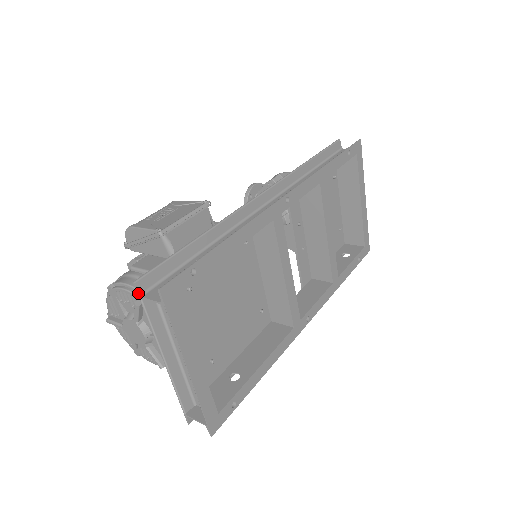
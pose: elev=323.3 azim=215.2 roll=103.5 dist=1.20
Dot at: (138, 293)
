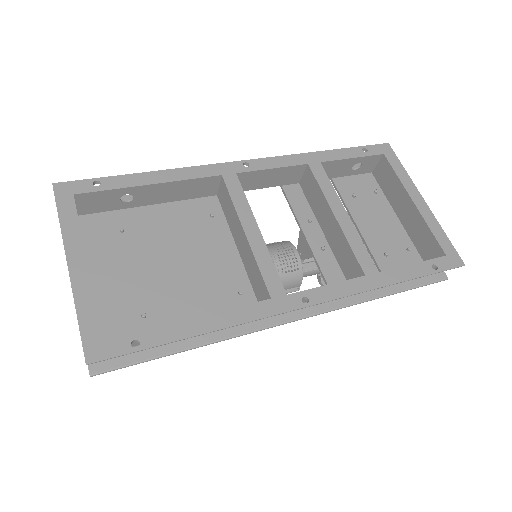
Dot at: occluded
